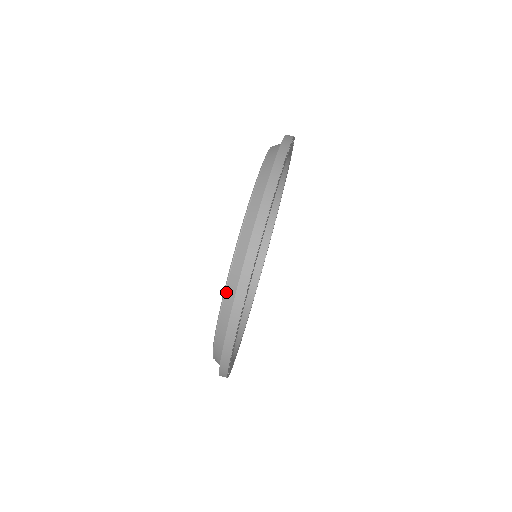
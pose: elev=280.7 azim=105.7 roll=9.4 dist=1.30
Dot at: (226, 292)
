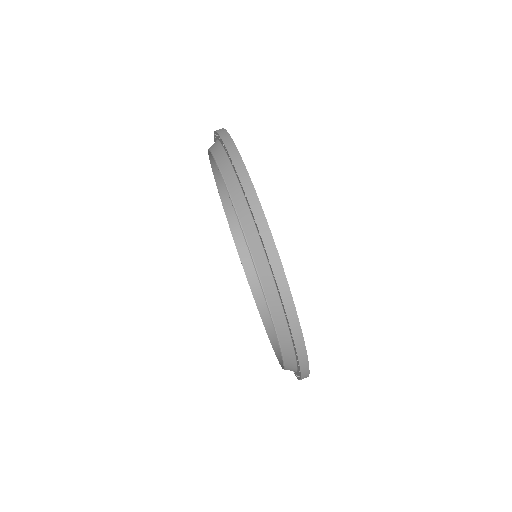
Dot at: (223, 175)
